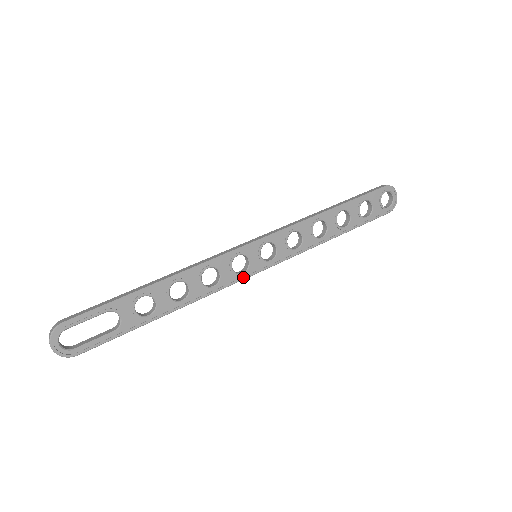
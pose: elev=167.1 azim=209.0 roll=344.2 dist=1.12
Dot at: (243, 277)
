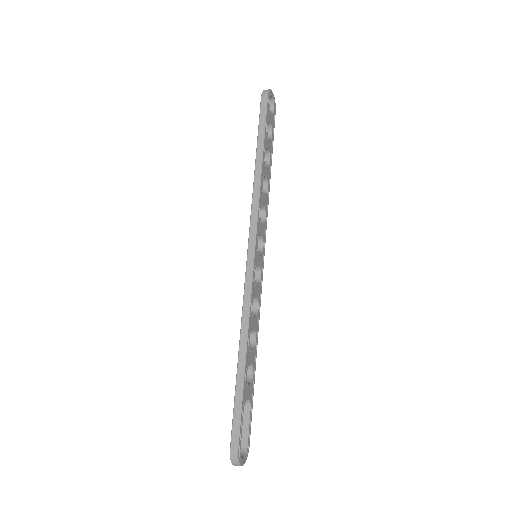
Dot at: (262, 279)
